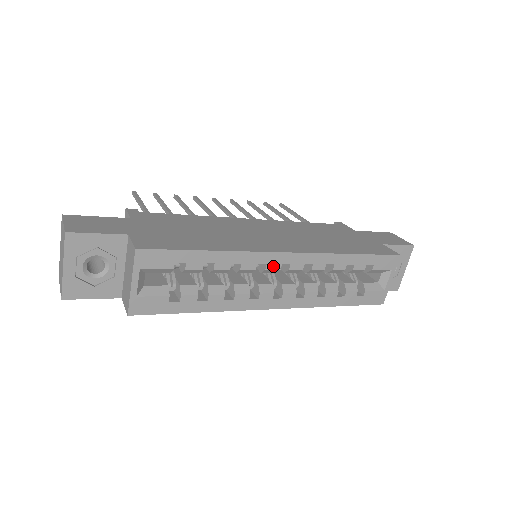
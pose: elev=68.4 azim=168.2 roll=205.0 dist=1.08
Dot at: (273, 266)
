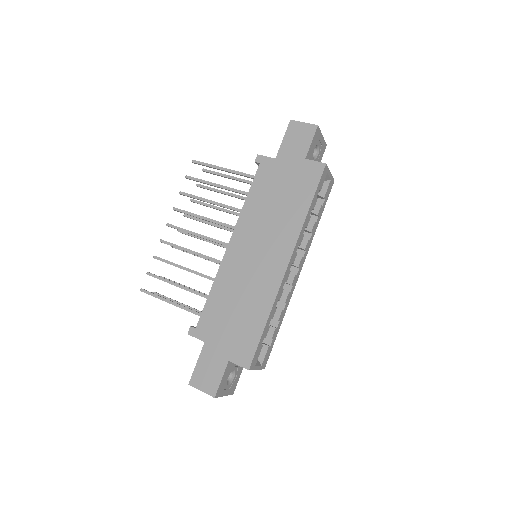
Dot at: (288, 276)
